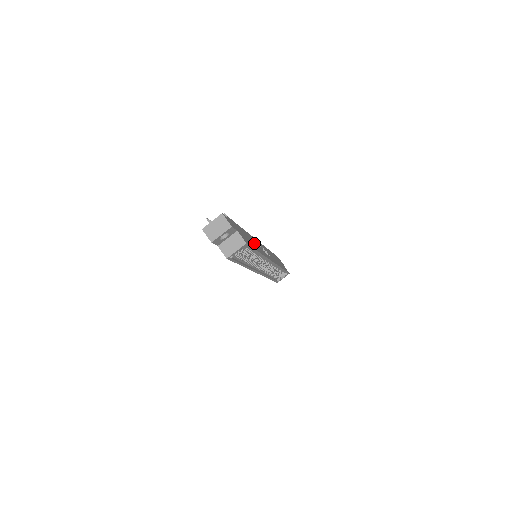
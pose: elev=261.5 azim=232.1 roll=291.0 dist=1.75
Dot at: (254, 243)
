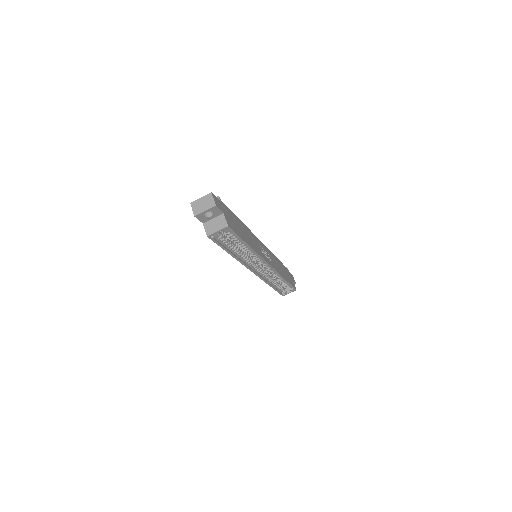
Dot at: (249, 237)
